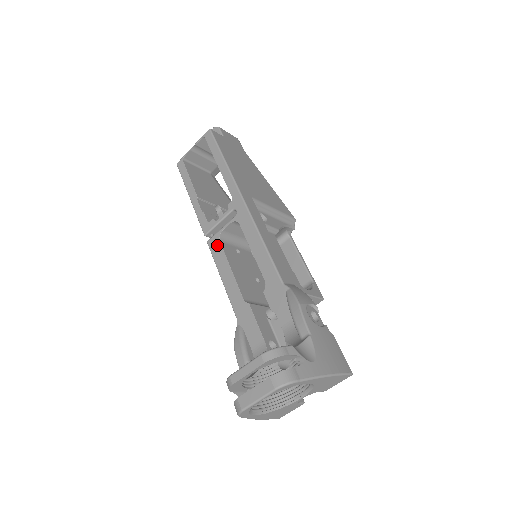
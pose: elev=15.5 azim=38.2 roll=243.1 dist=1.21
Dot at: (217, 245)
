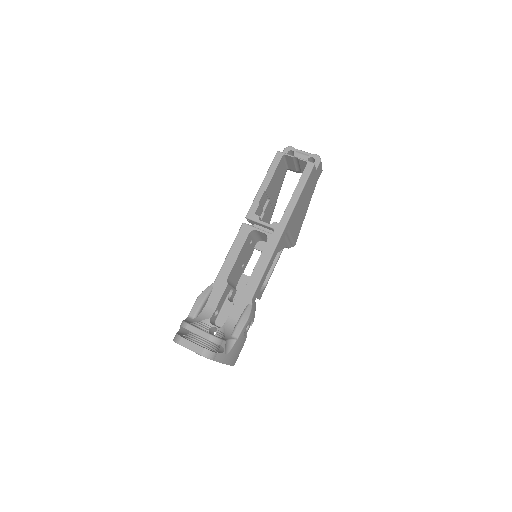
Dot at: (246, 233)
